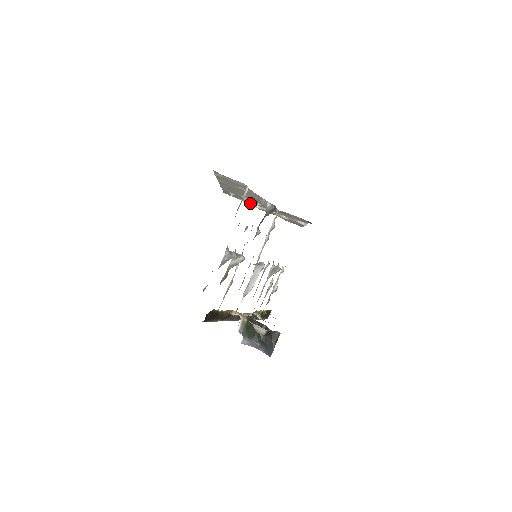
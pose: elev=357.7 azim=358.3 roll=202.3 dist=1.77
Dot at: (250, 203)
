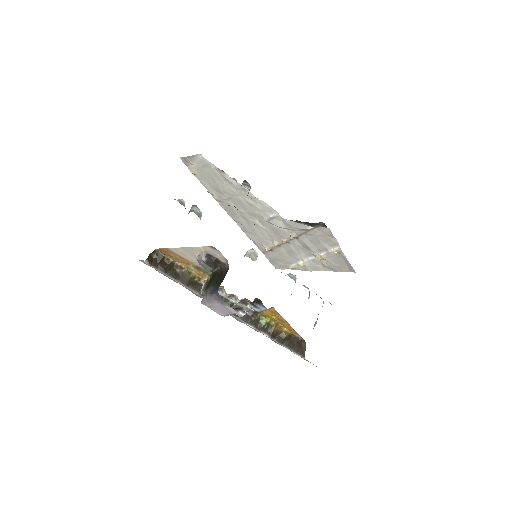
Dot at: (296, 264)
